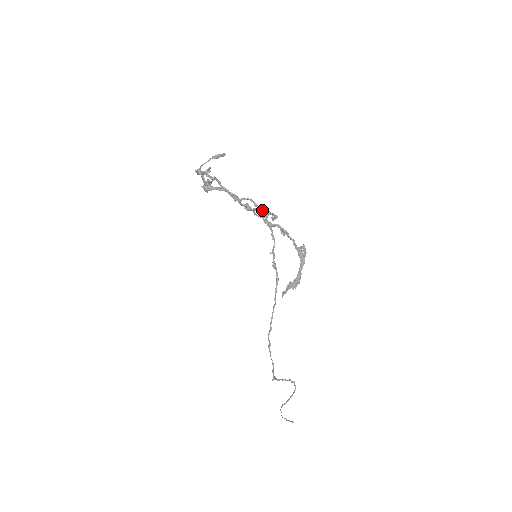
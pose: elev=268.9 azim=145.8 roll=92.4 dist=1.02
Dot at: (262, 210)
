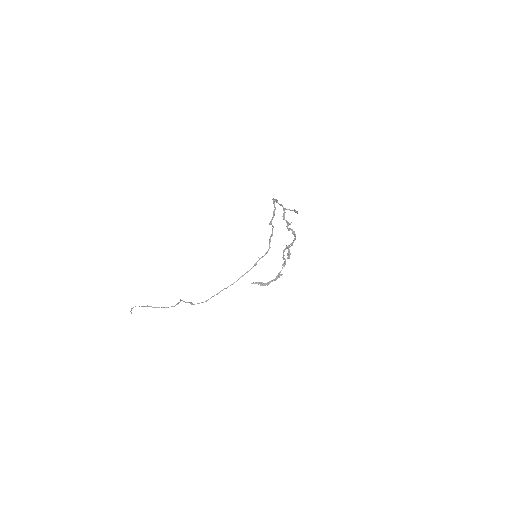
Dot at: occluded
